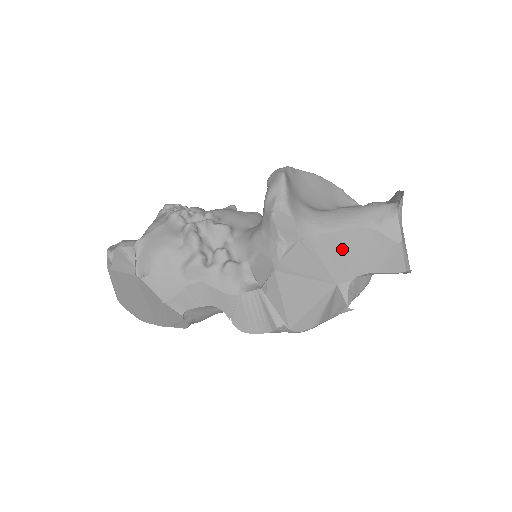
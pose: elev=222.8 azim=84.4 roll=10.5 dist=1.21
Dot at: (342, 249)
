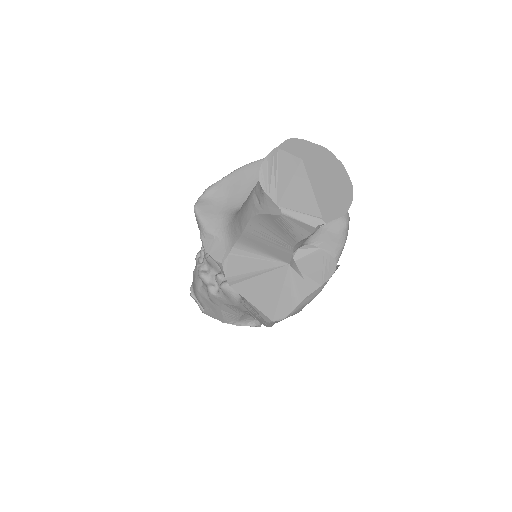
Dot at: (260, 240)
